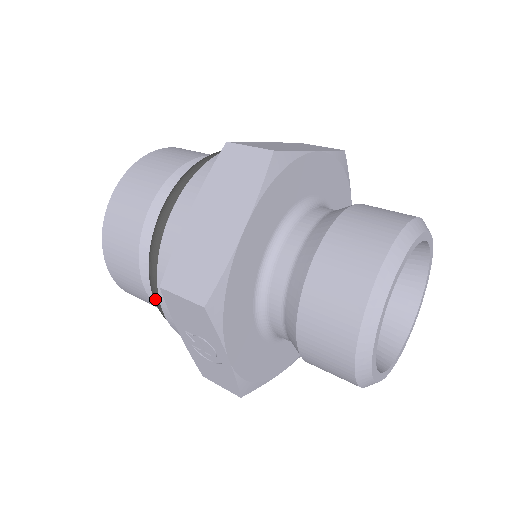
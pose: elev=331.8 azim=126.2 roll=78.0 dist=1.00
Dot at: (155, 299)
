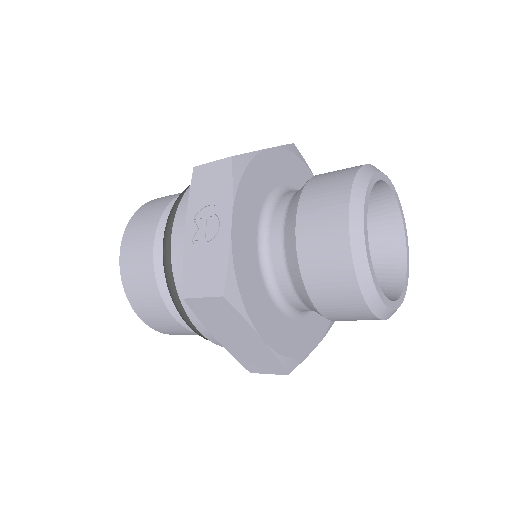
Dot at: (167, 227)
